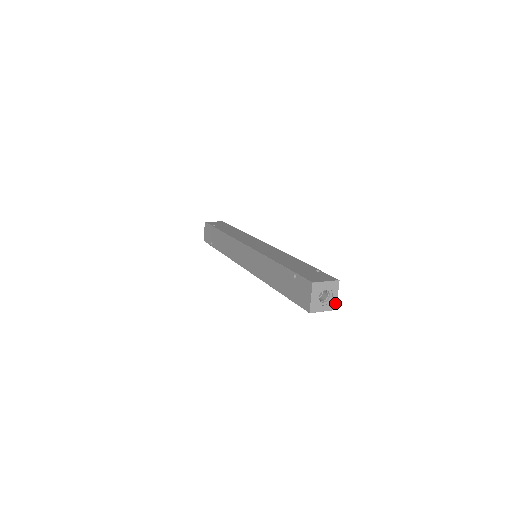
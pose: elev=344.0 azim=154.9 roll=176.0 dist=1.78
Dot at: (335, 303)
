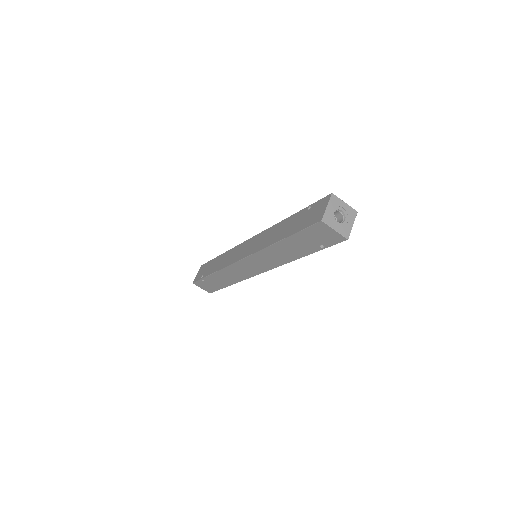
Dot at: (348, 232)
